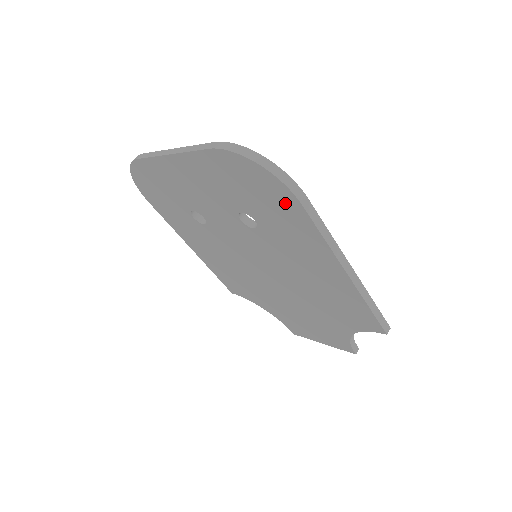
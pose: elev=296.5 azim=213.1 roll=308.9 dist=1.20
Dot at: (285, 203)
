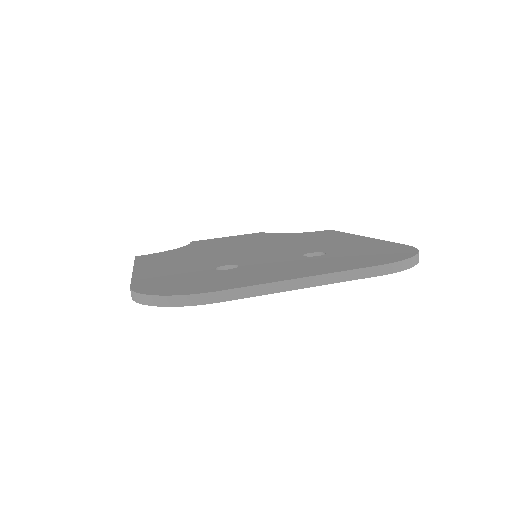
Dot at: occluded
